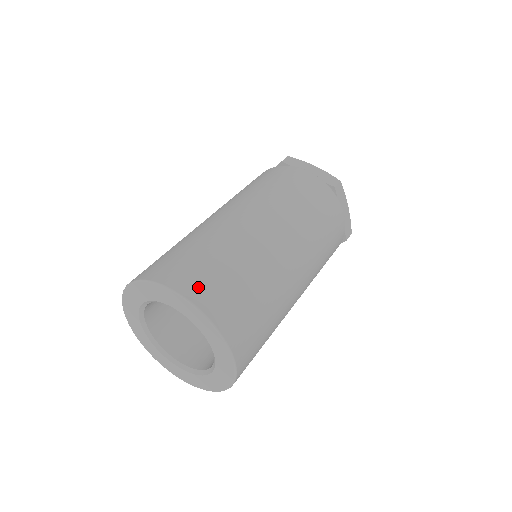
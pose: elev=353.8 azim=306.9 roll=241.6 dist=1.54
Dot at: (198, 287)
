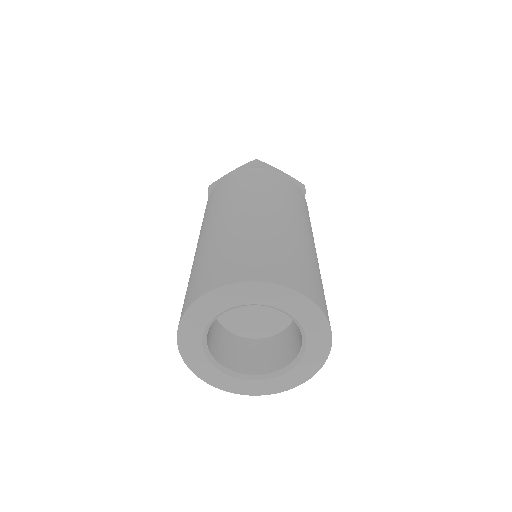
Dot at: (302, 283)
